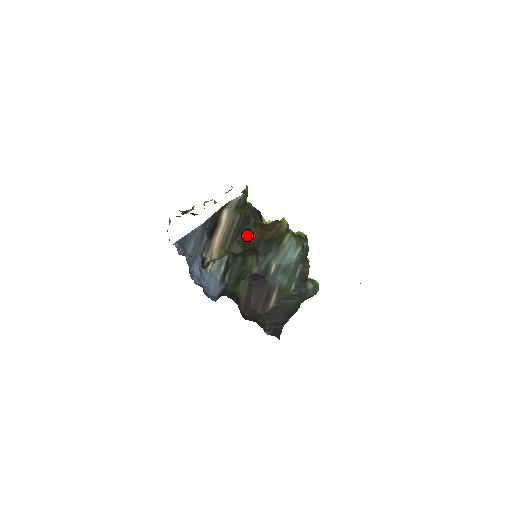
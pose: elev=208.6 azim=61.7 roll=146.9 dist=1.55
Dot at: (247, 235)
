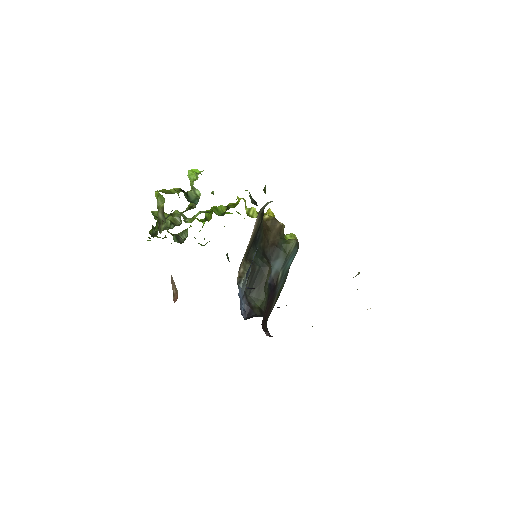
Dot at: (259, 238)
